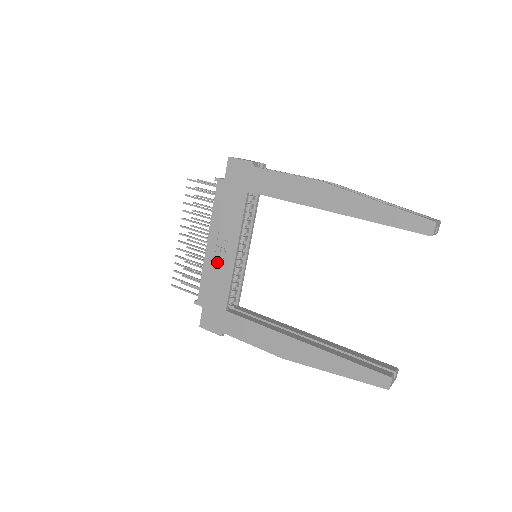
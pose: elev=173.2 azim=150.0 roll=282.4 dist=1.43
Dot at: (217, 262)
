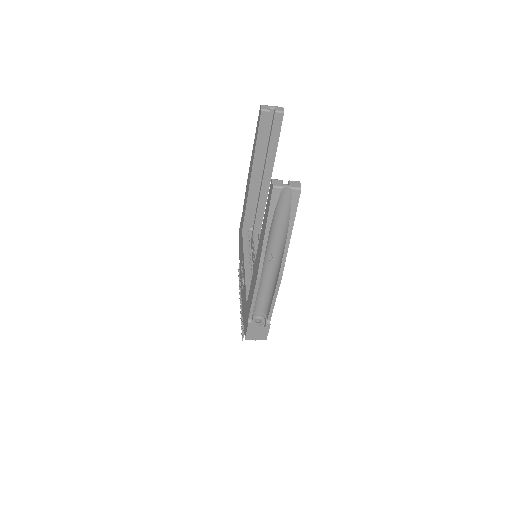
Dot at: occluded
